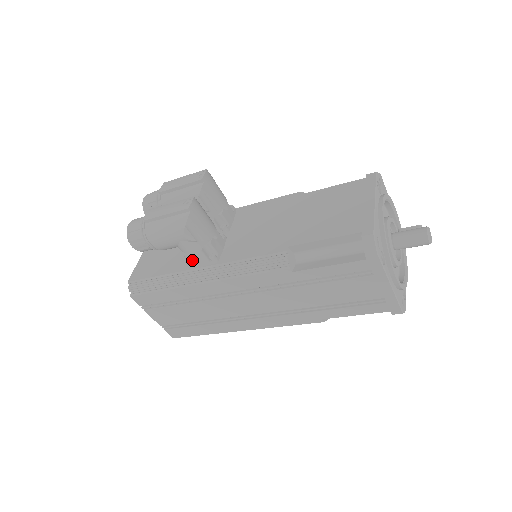
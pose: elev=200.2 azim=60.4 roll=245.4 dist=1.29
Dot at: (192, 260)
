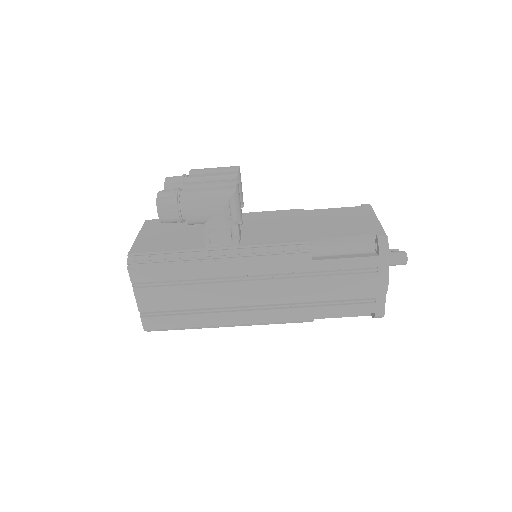
Dot at: (215, 238)
